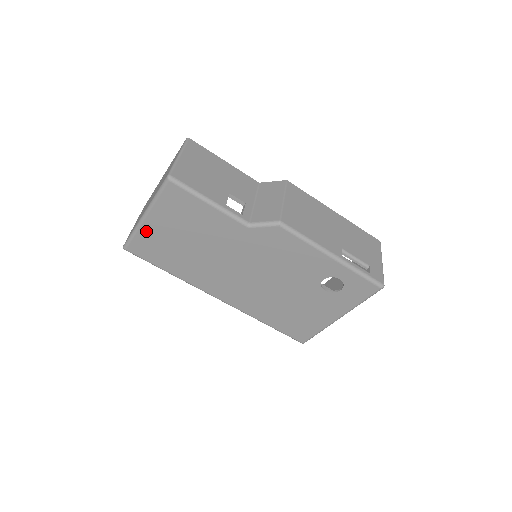
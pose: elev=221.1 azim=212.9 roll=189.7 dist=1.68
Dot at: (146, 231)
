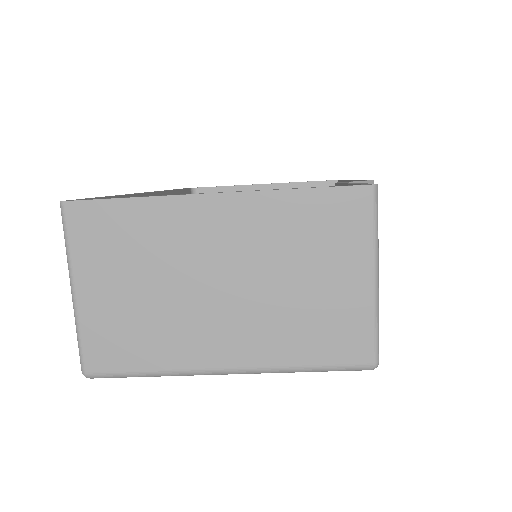
Dot at: occluded
